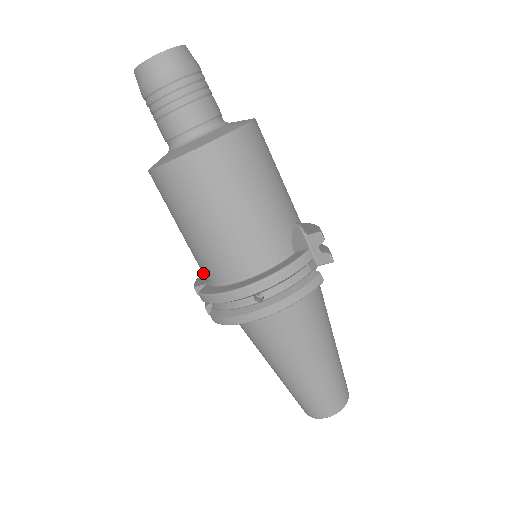
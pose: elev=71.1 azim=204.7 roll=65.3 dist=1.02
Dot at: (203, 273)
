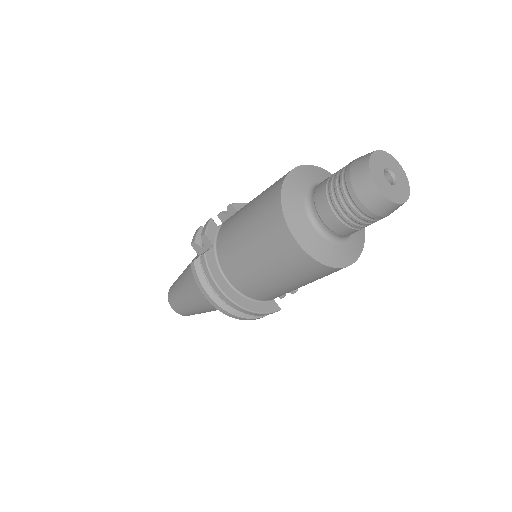
Dot at: (221, 244)
